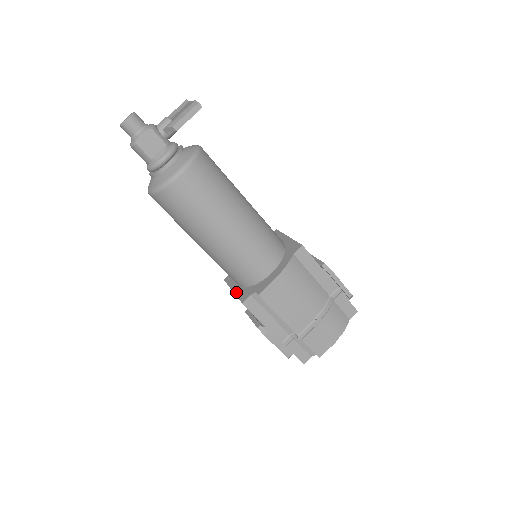
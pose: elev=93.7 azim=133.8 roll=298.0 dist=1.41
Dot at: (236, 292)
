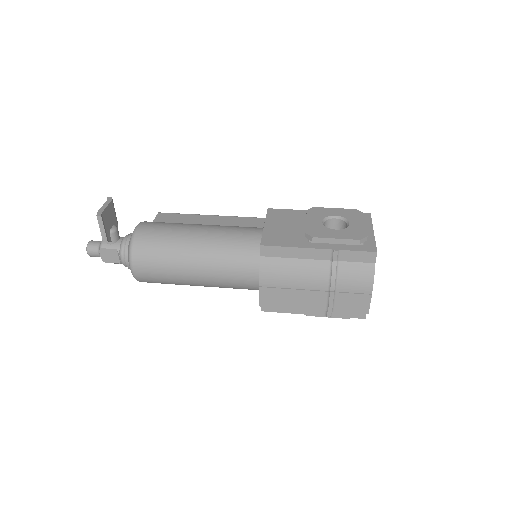
Dot at: occluded
